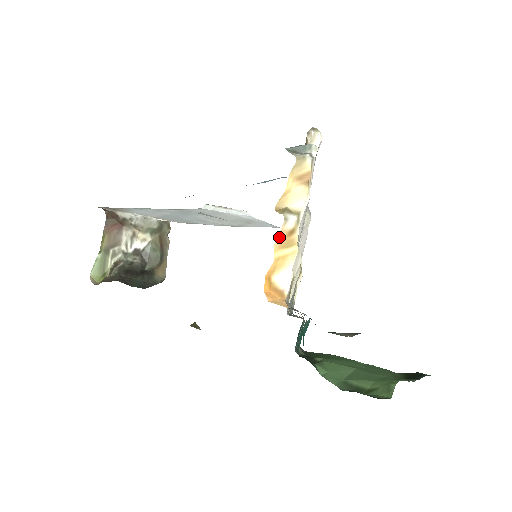
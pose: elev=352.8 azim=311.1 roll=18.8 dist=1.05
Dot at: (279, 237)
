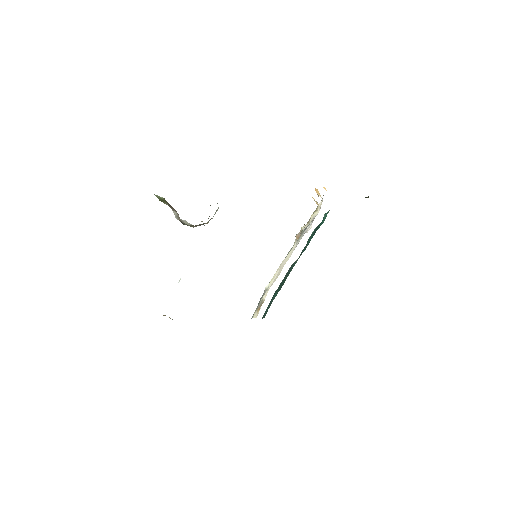
Dot at: occluded
